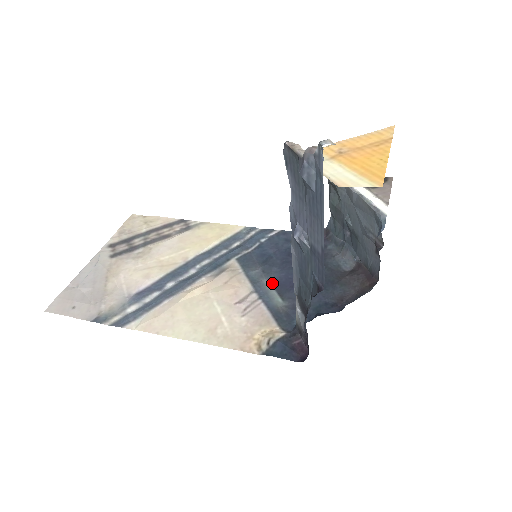
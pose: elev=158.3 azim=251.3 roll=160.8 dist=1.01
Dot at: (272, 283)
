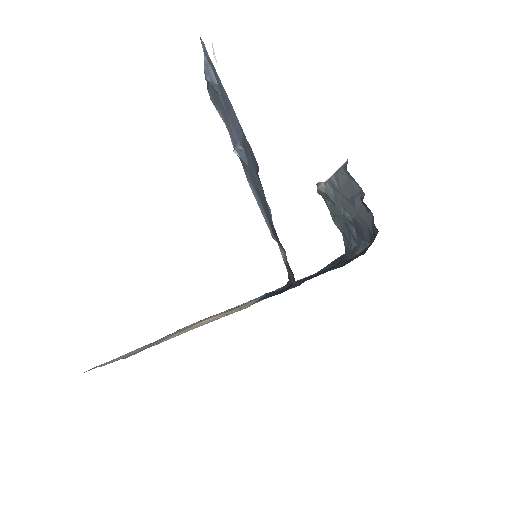
Dot at: occluded
